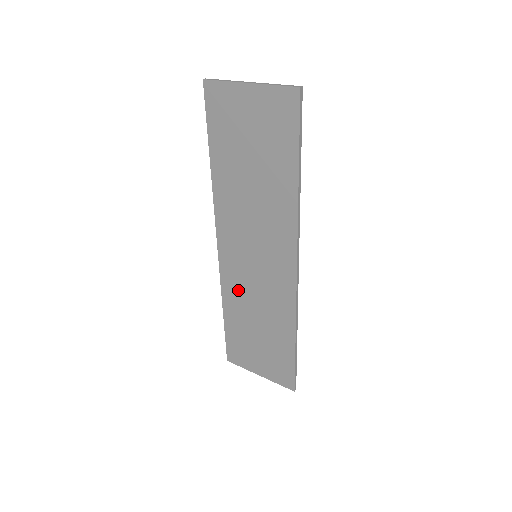
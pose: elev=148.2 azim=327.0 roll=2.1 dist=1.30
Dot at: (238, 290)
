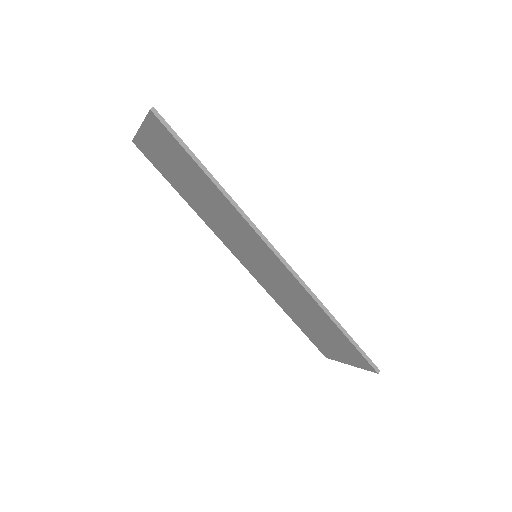
Dot at: (274, 291)
